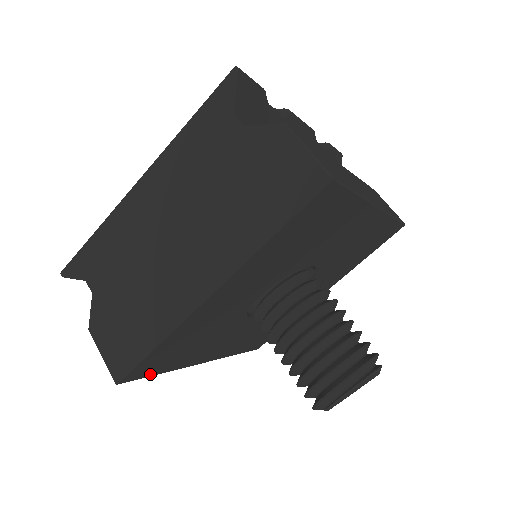
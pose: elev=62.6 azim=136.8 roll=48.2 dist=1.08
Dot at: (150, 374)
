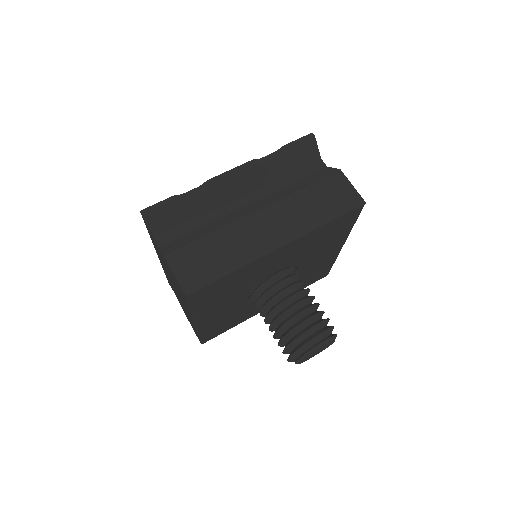
Dot at: (222, 332)
